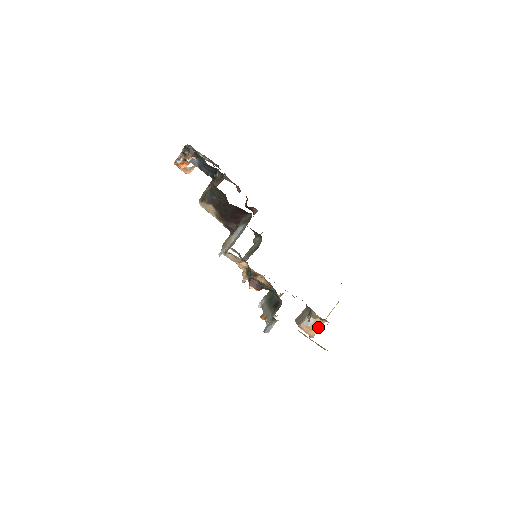
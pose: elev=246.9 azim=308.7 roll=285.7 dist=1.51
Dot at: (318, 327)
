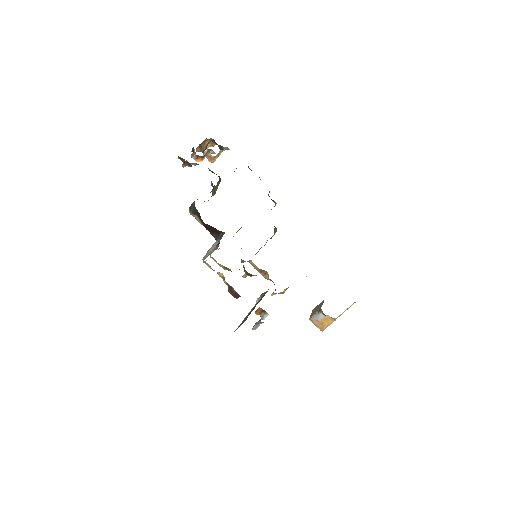
Dot at: (328, 323)
